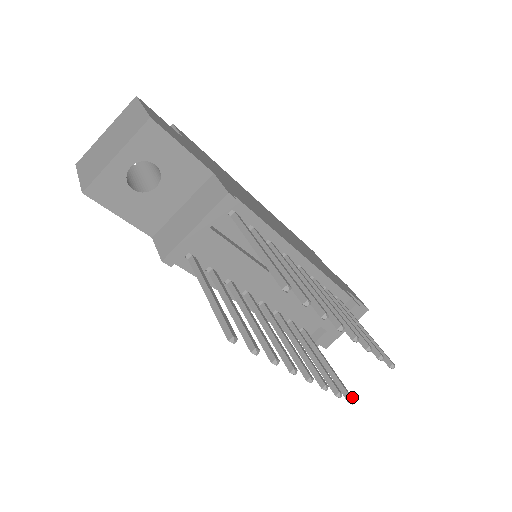
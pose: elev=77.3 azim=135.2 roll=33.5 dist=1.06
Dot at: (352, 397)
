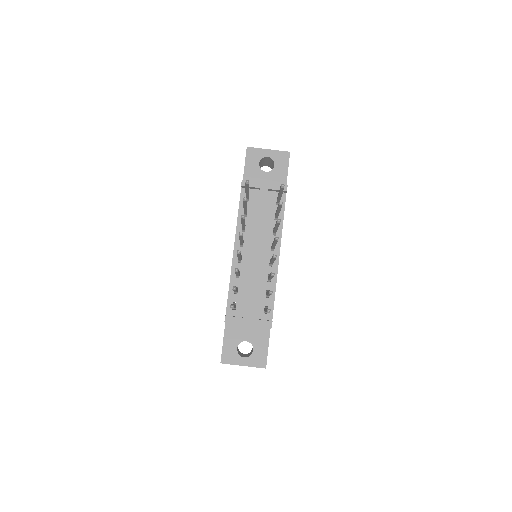
Dot at: occluded
